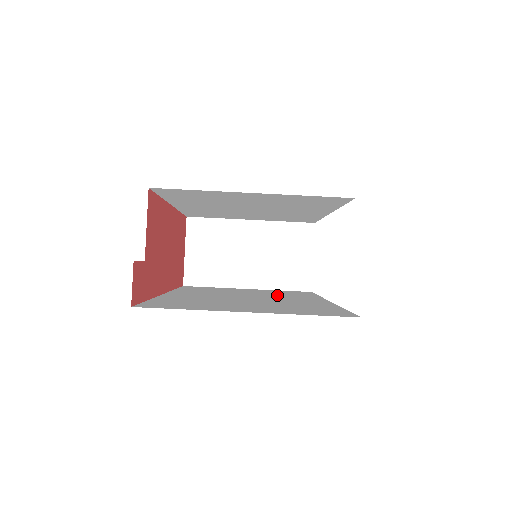
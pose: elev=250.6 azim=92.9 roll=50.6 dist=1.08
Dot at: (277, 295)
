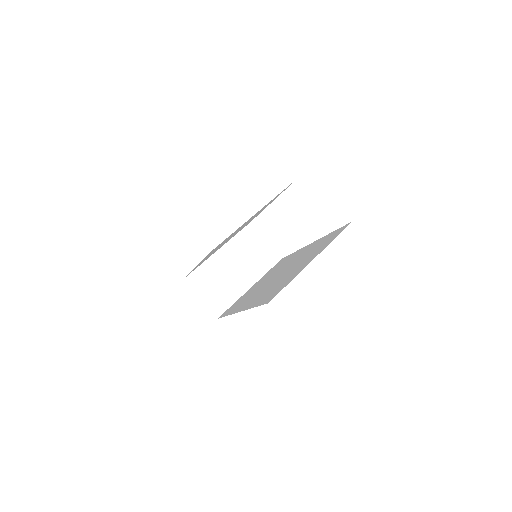
Dot at: (280, 267)
